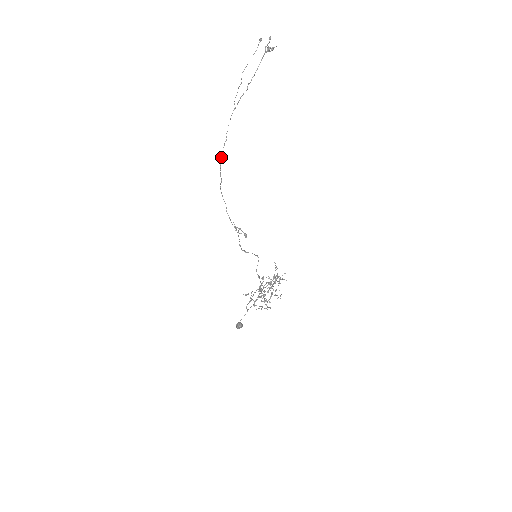
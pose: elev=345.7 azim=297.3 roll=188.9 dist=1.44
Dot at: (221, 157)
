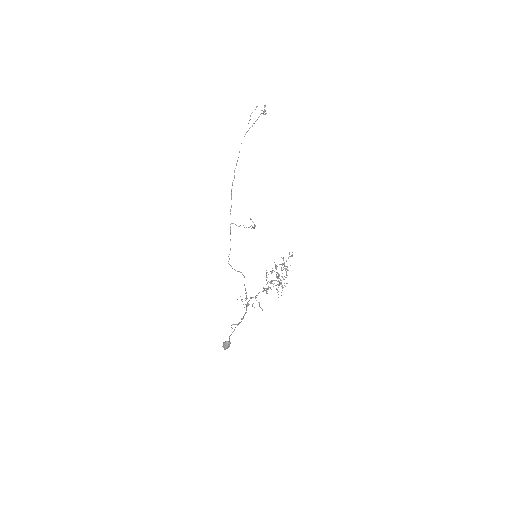
Dot at: occluded
